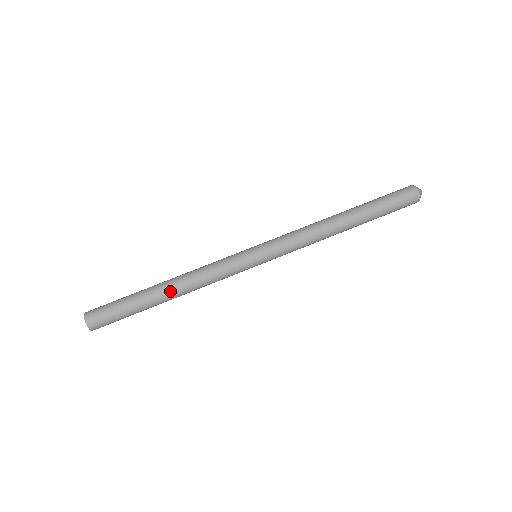
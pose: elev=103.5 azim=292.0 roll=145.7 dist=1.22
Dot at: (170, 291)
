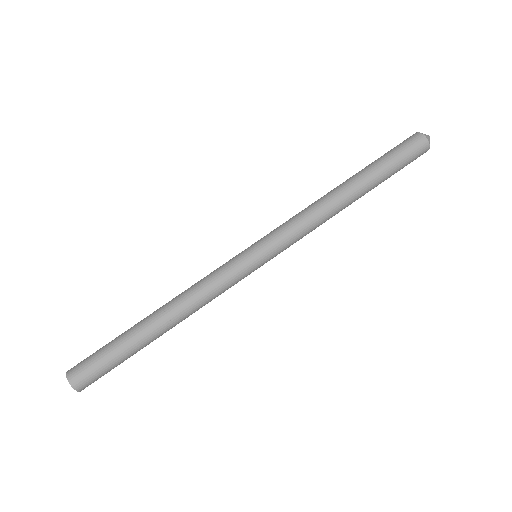
Dot at: (158, 313)
